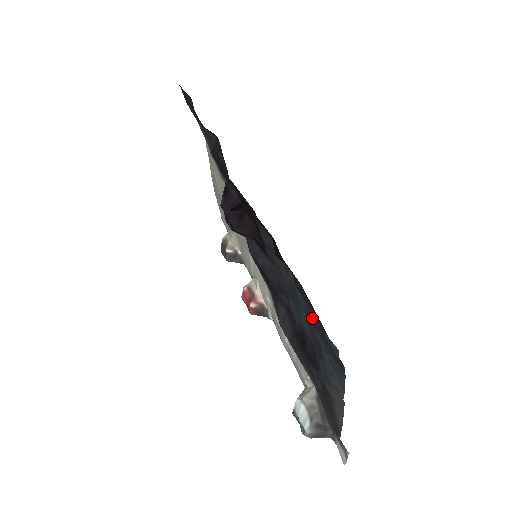
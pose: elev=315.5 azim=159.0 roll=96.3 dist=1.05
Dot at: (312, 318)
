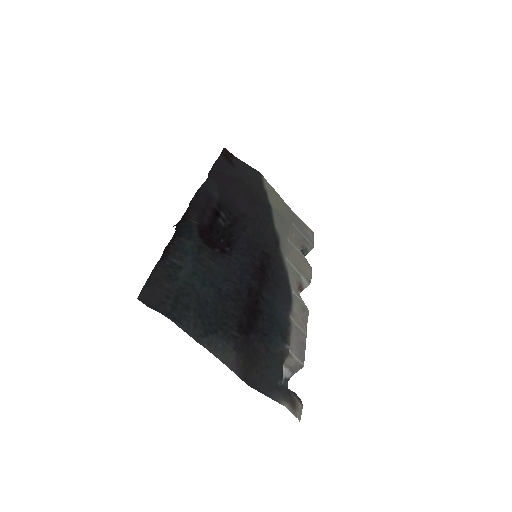
Dot at: (184, 287)
